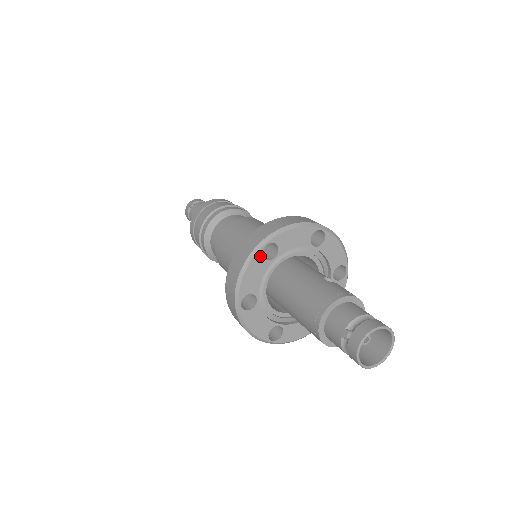
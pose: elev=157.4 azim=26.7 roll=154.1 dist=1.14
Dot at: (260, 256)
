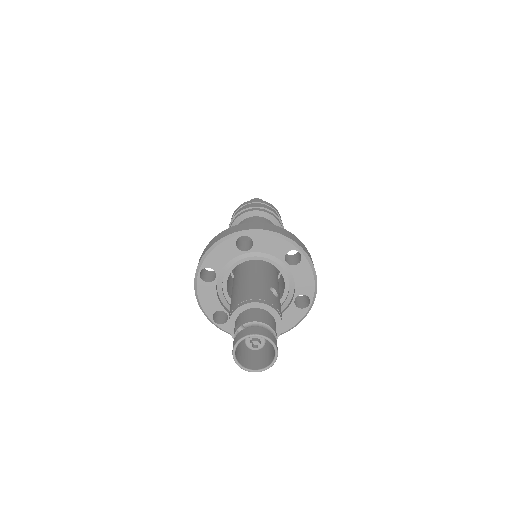
Dot at: (234, 242)
